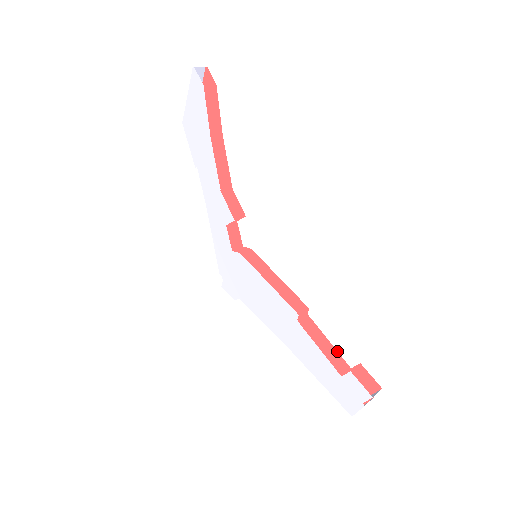
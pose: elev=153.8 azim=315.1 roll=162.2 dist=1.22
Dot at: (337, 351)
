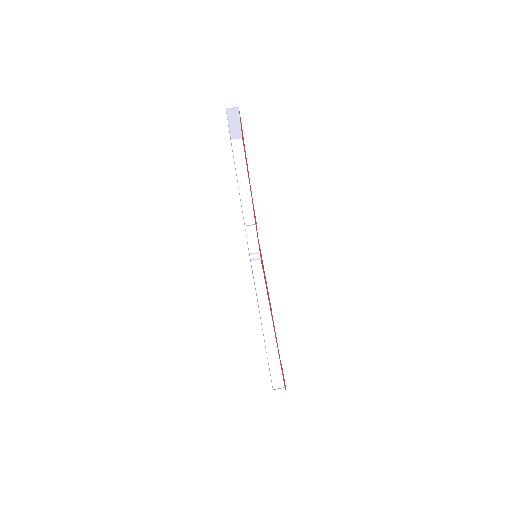
Dot at: occluded
